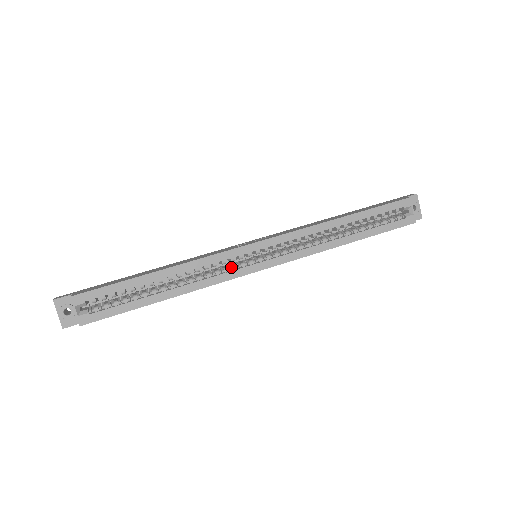
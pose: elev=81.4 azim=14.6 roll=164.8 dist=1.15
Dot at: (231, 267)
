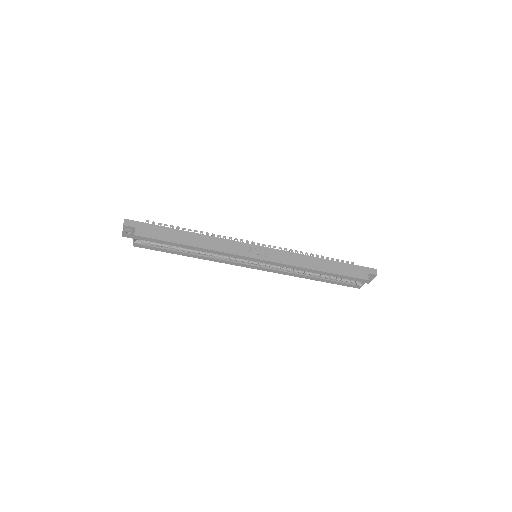
Dot at: (236, 259)
